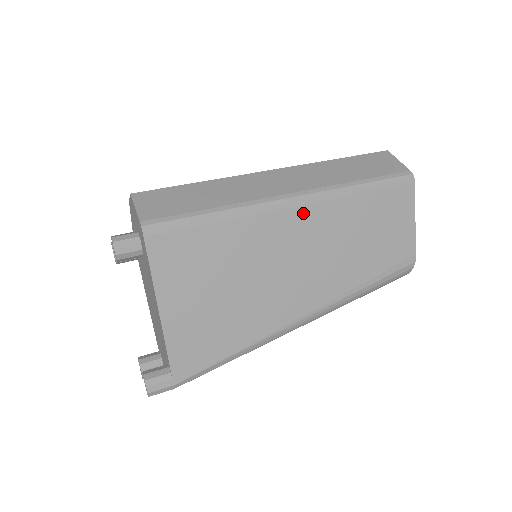
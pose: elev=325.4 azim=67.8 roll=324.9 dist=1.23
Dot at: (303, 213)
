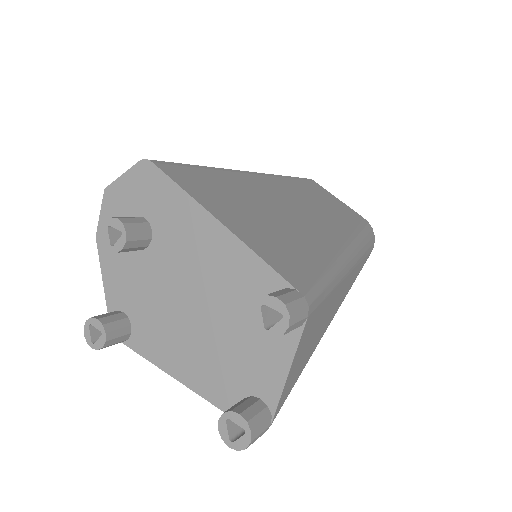
Dot at: (266, 179)
